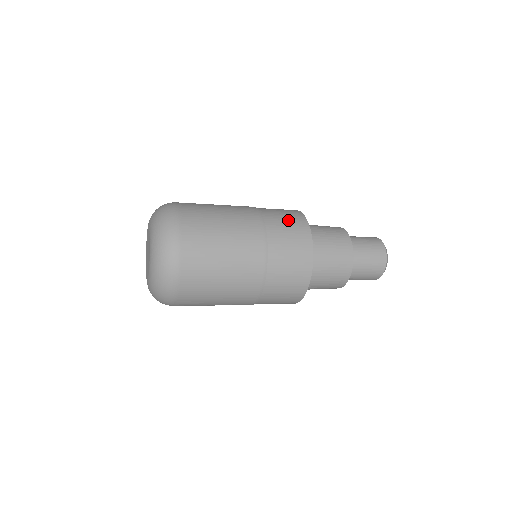
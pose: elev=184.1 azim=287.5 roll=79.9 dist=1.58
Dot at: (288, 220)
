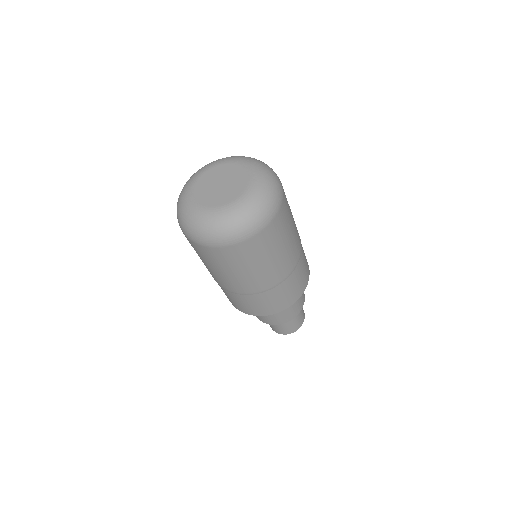
Dot at: occluded
